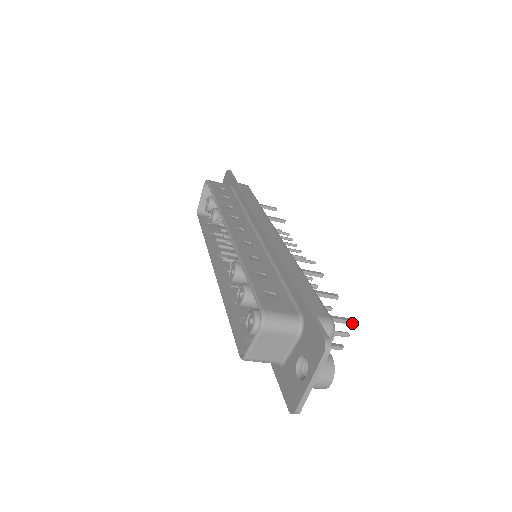
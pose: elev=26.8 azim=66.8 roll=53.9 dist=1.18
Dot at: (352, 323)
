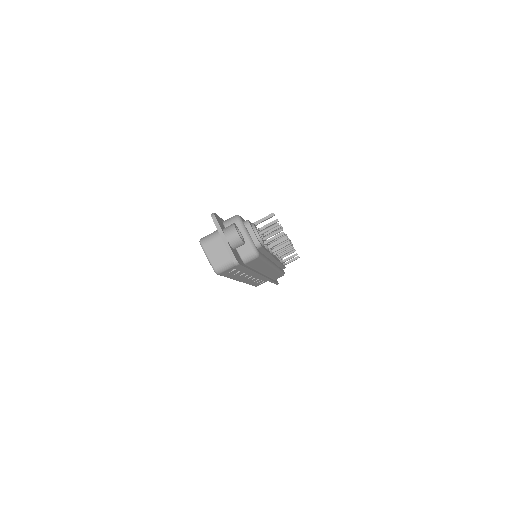
Dot at: (271, 216)
